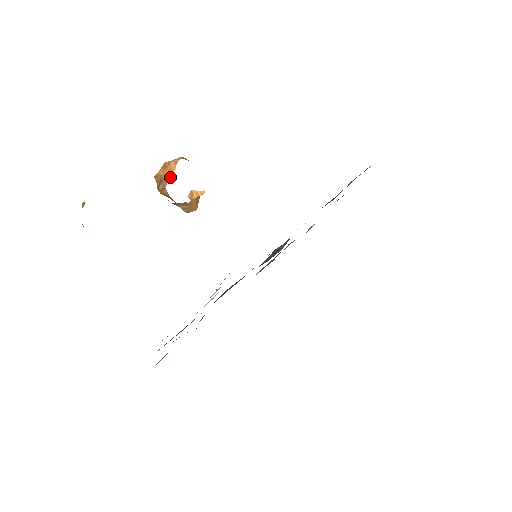
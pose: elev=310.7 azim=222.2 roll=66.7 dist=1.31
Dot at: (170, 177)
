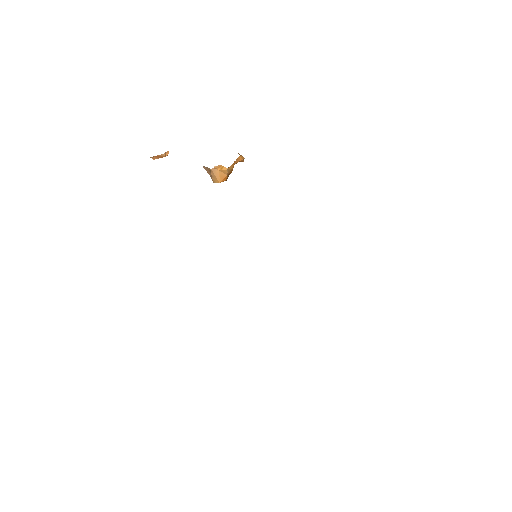
Dot at: occluded
